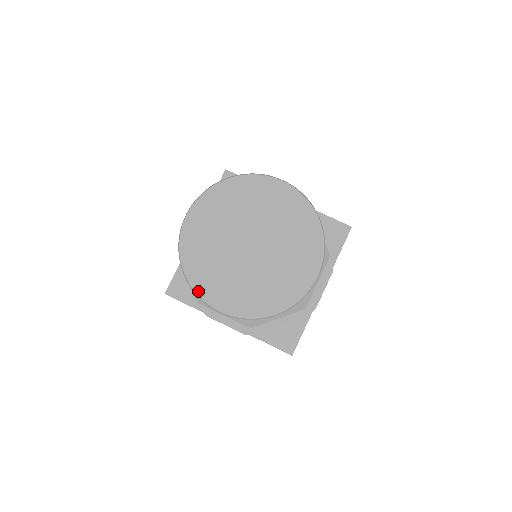
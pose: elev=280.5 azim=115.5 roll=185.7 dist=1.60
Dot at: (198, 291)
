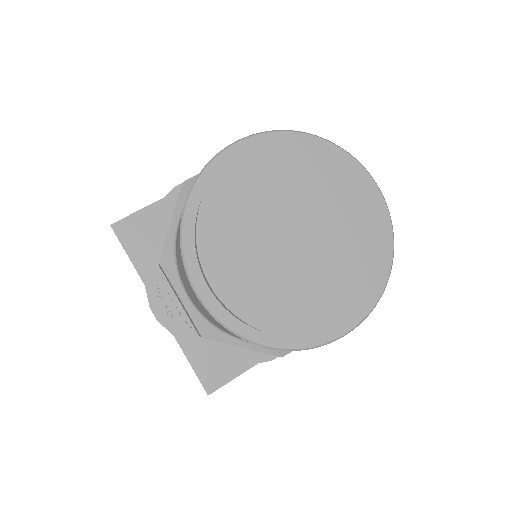
Dot at: (306, 344)
